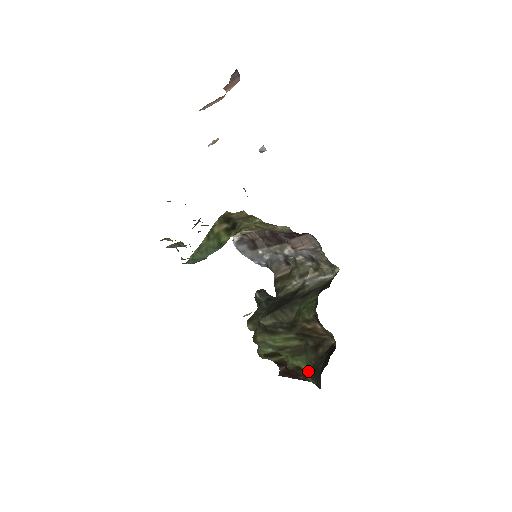
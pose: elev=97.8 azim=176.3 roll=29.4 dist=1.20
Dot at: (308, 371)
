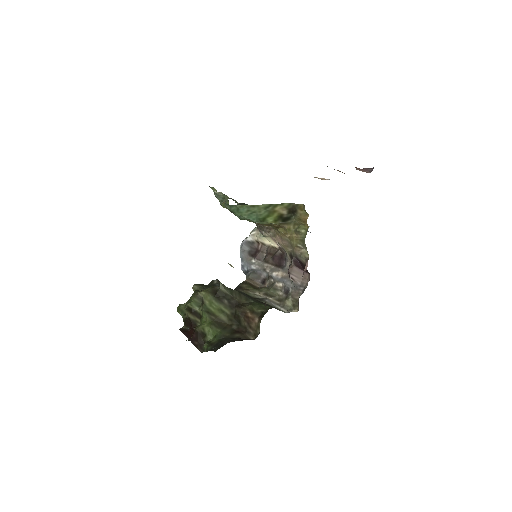
Dot at: (210, 341)
